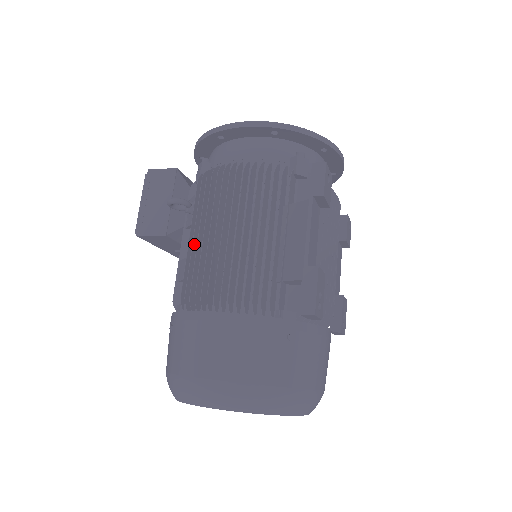
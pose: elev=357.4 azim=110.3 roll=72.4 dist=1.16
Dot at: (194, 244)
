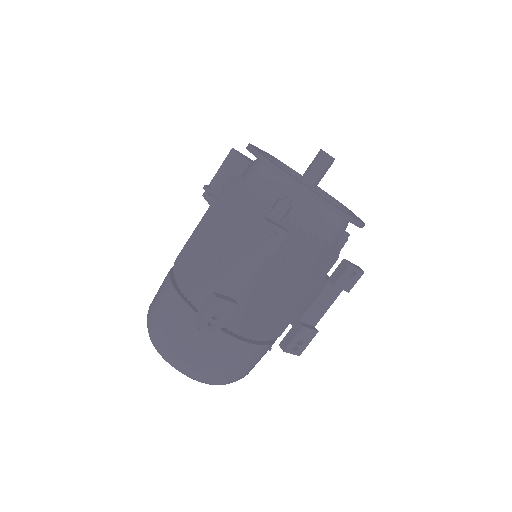
Dot at: occluded
